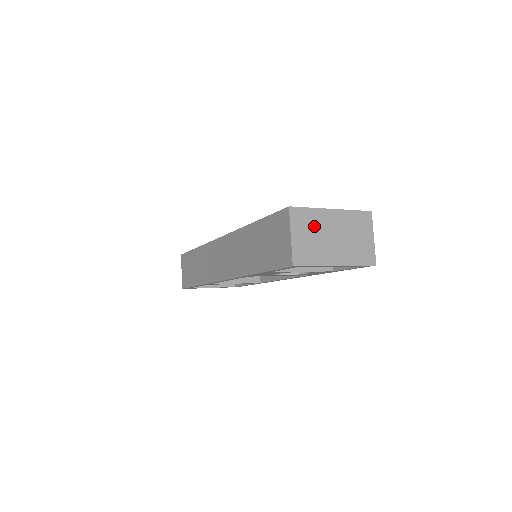
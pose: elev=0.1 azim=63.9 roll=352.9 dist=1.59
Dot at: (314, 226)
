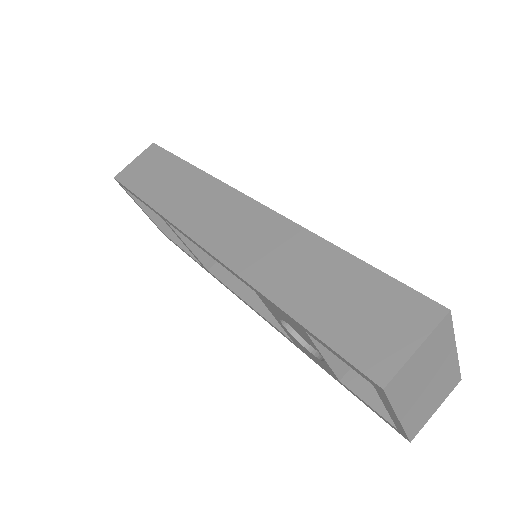
Dot at: (435, 355)
